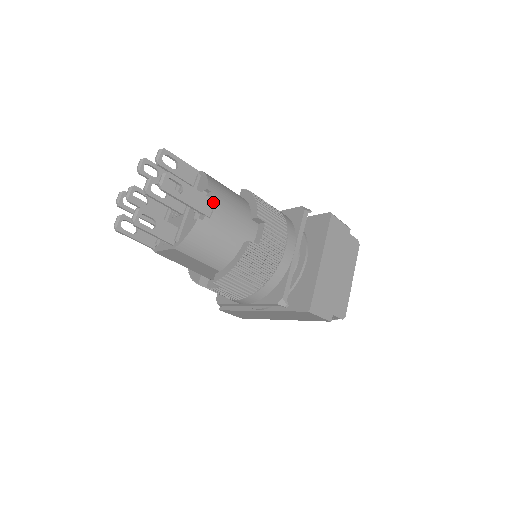
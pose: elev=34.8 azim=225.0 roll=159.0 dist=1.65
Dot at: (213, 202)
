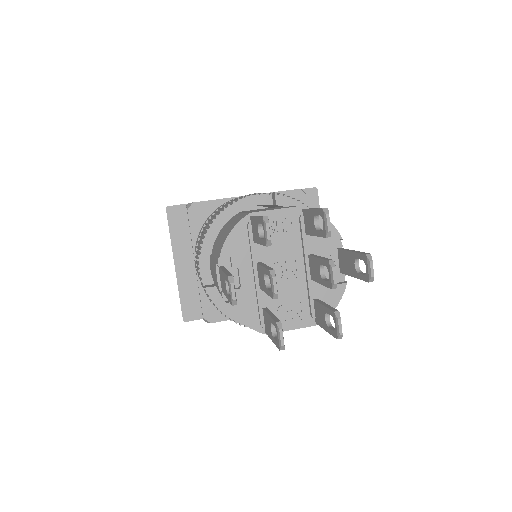
Dot at: occluded
